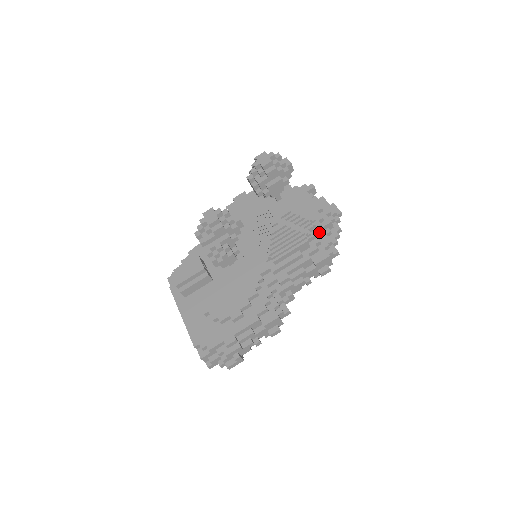
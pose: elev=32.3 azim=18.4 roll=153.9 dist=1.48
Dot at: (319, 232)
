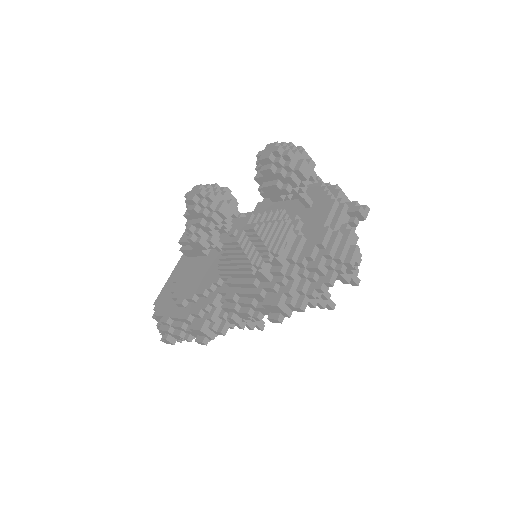
Dot at: (291, 271)
